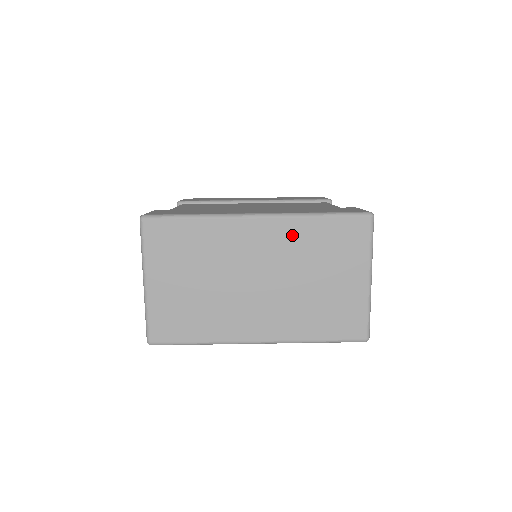
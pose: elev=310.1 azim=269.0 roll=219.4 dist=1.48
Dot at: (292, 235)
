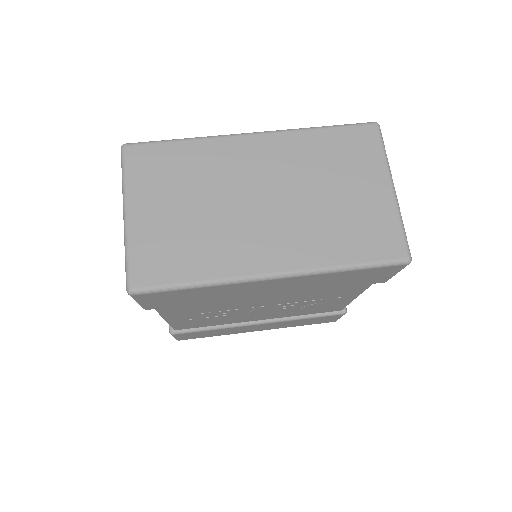
Dot at: (294, 148)
